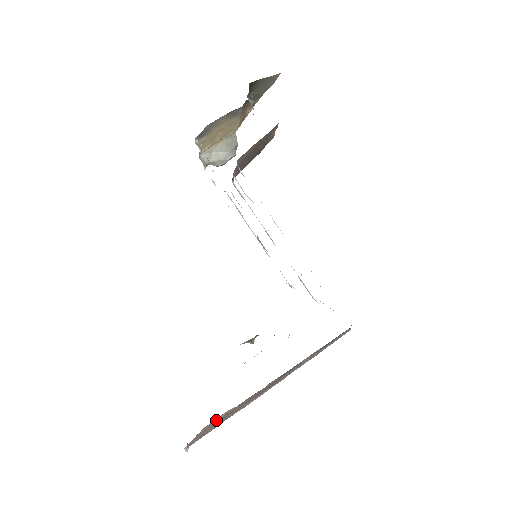
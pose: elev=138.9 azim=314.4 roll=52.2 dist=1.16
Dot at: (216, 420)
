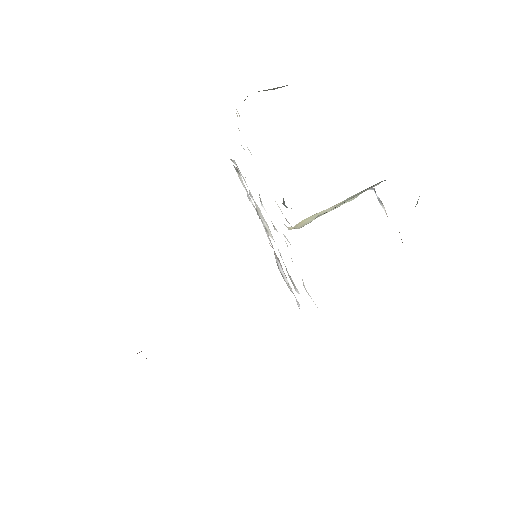
Dot at: occluded
